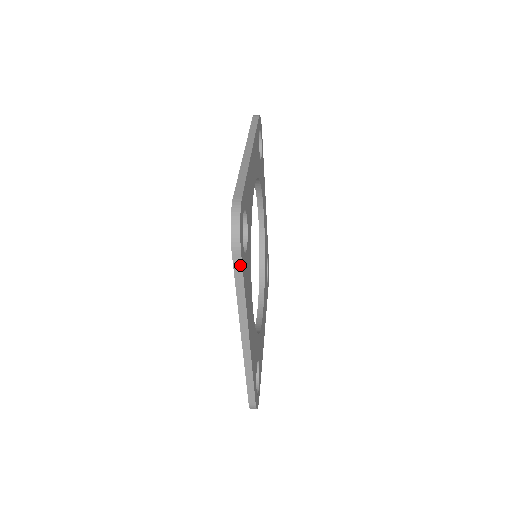
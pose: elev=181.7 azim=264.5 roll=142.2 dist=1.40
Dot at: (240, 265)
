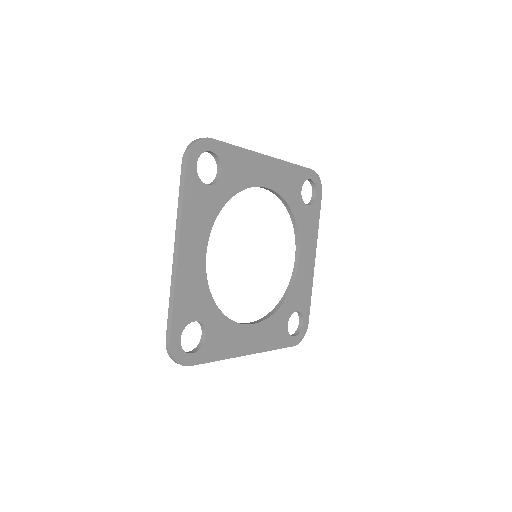
Dot at: (184, 173)
